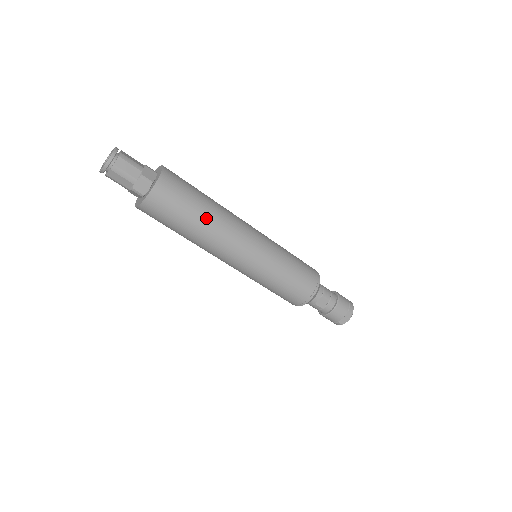
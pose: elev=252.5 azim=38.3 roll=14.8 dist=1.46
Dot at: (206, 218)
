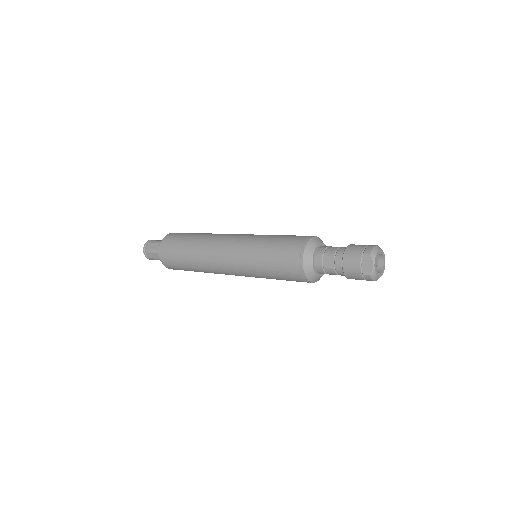
Dot at: (193, 246)
